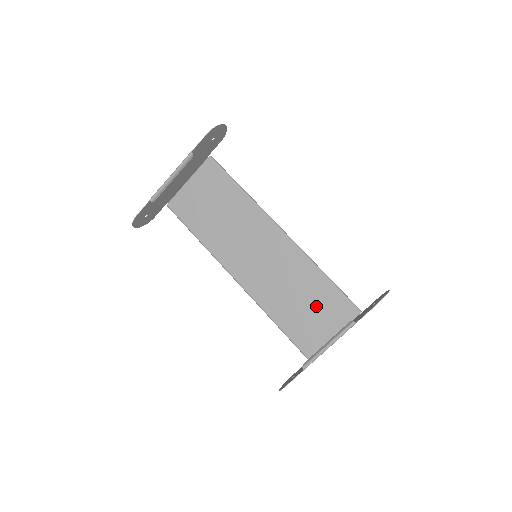
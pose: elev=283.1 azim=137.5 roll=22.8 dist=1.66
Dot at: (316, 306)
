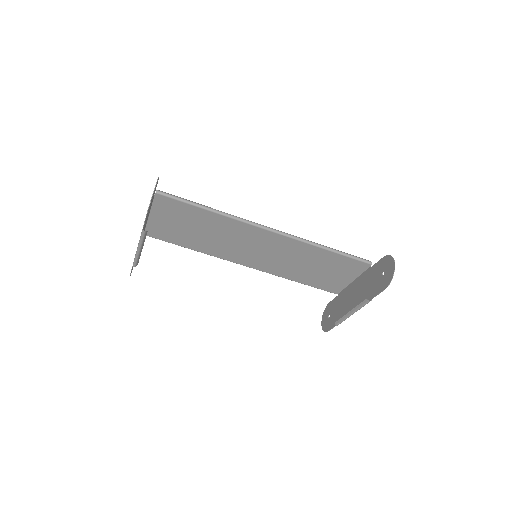
Dot at: (328, 268)
